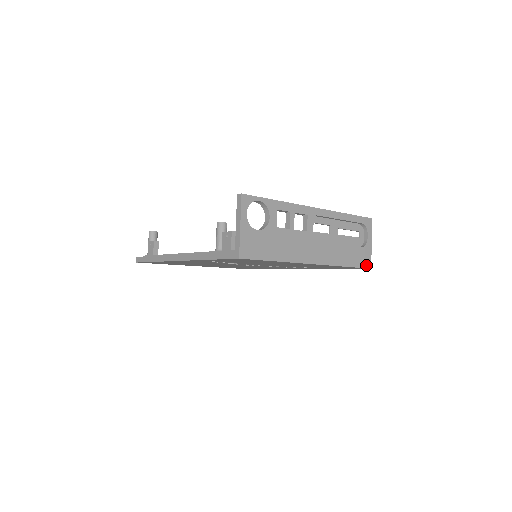
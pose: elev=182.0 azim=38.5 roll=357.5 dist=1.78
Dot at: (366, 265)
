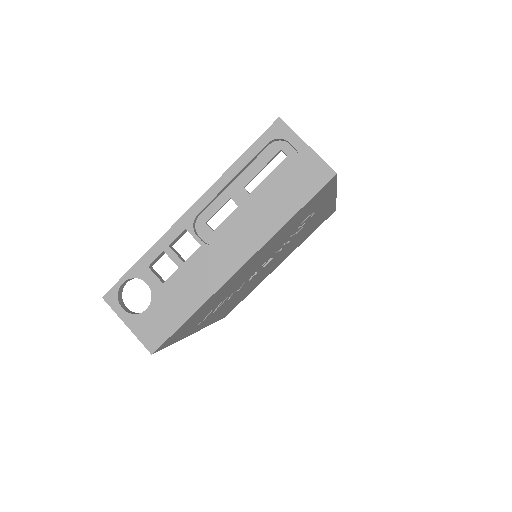
Dot at: (323, 180)
